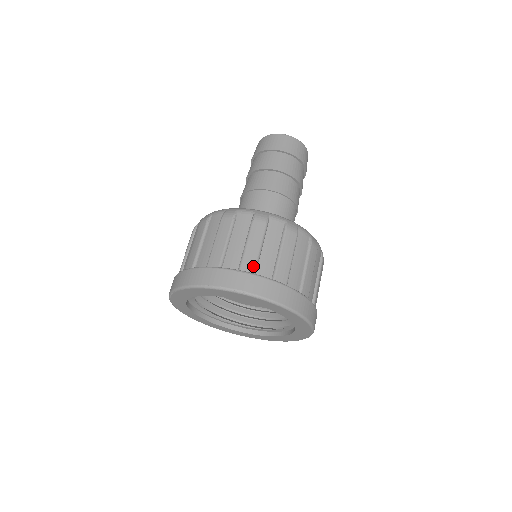
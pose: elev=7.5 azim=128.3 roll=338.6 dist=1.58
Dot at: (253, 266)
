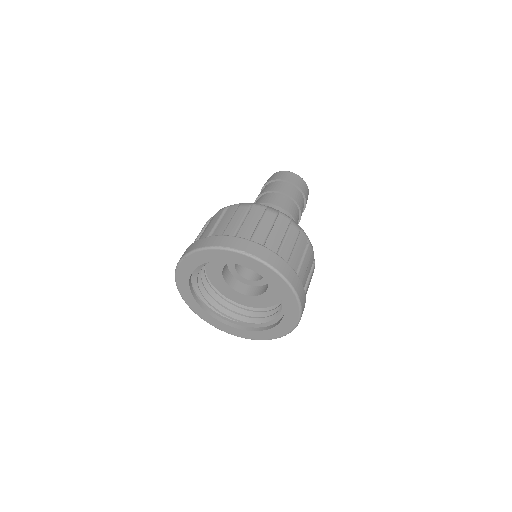
Dot at: (262, 241)
